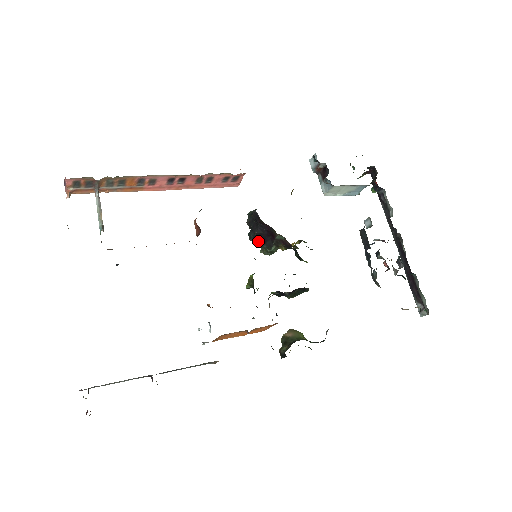
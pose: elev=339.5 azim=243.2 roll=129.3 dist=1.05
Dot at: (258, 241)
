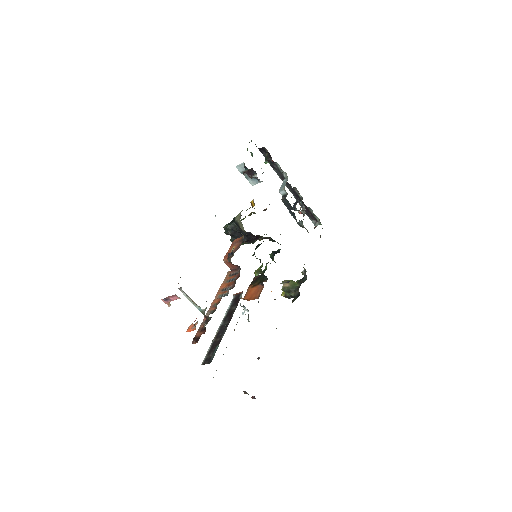
Dot at: occluded
